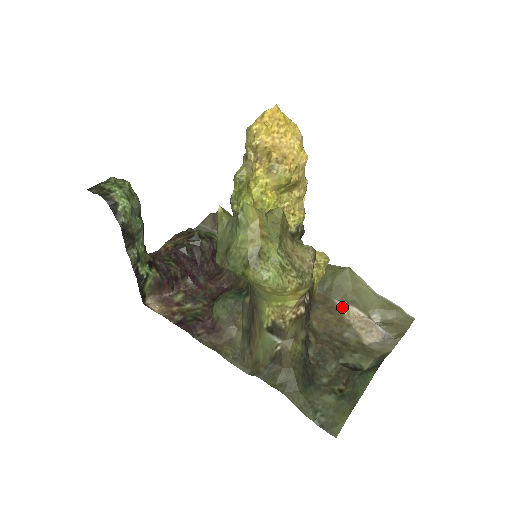
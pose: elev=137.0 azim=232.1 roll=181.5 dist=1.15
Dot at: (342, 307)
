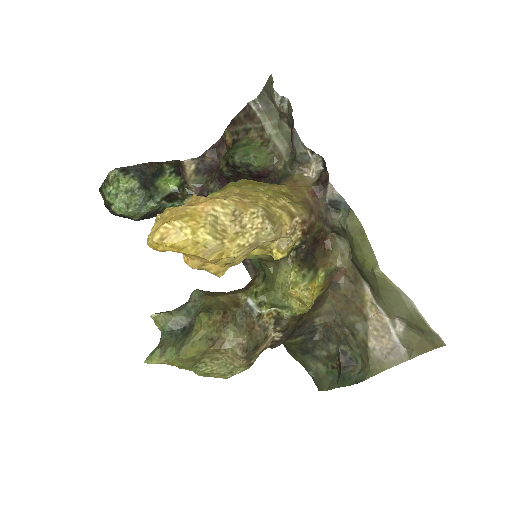
Dot at: (368, 296)
